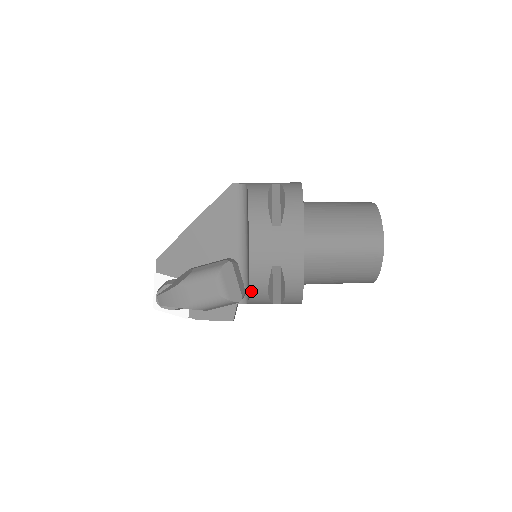
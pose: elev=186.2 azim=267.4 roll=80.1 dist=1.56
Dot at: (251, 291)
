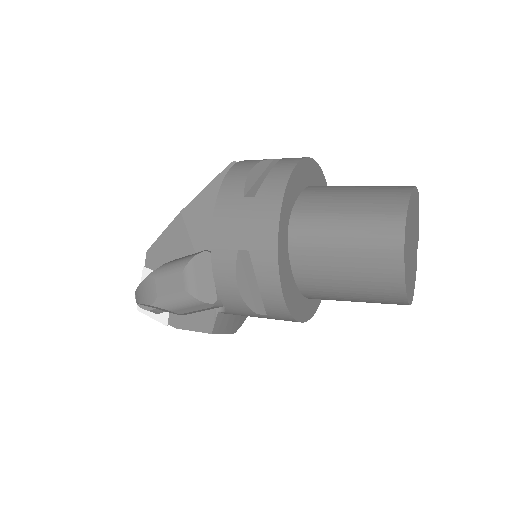
Dot at: (218, 287)
